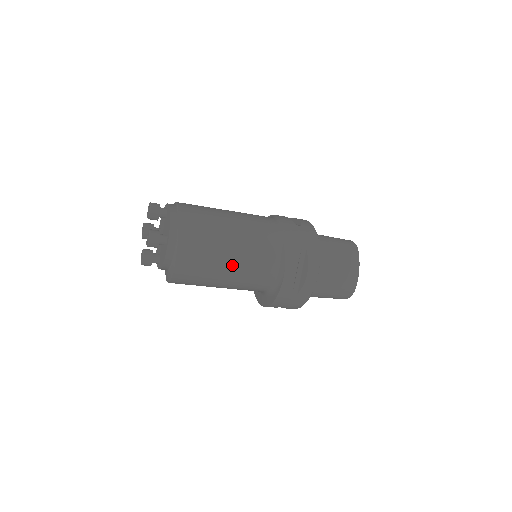
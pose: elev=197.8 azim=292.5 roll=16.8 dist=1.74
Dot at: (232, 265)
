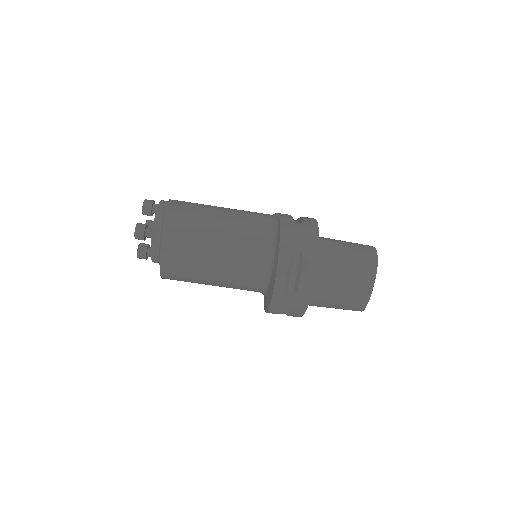
Dot at: (223, 209)
